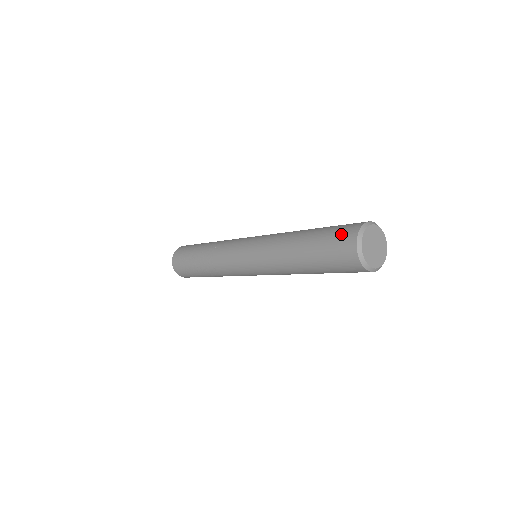
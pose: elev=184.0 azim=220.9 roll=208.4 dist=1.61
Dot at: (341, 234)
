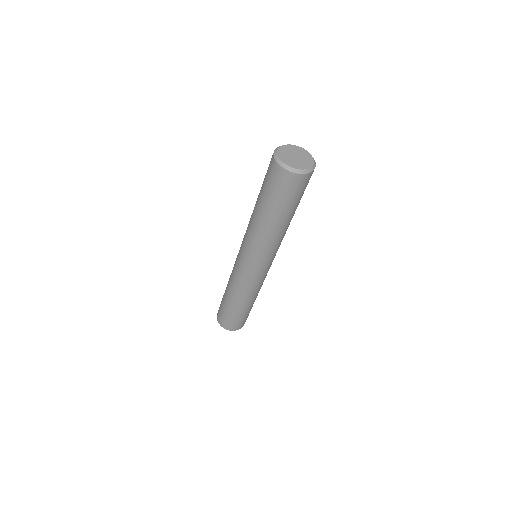
Dot at: occluded
